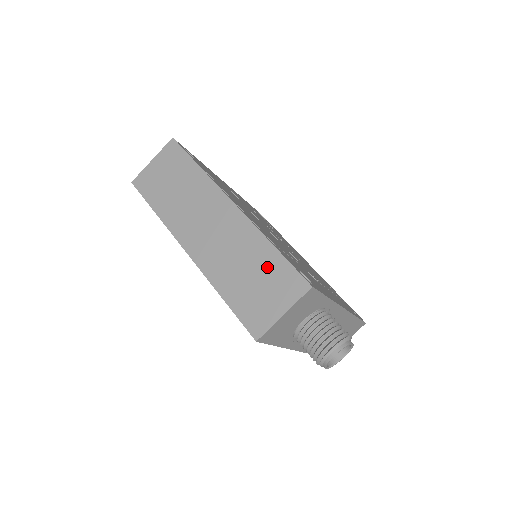
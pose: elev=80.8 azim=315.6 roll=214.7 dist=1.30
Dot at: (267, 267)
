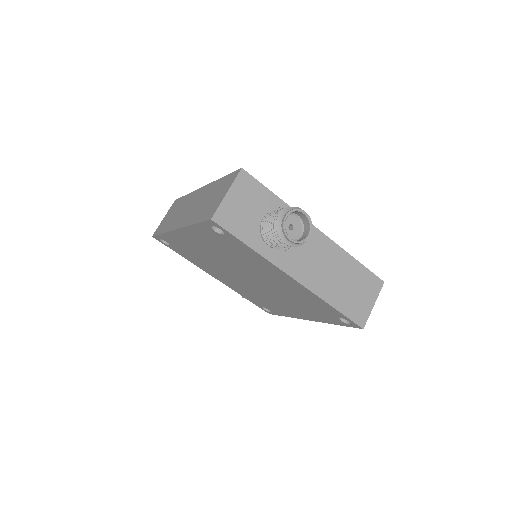
Dot at: (218, 188)
